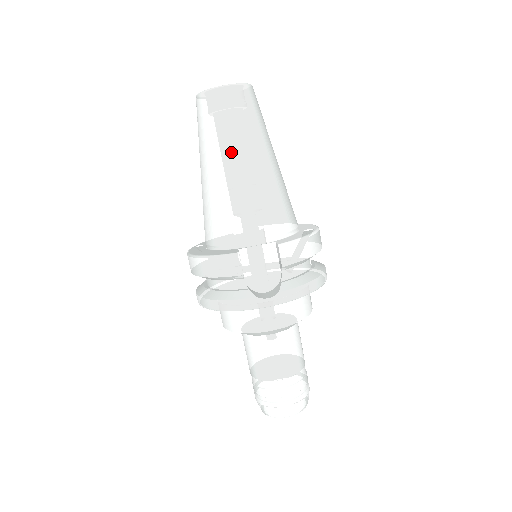
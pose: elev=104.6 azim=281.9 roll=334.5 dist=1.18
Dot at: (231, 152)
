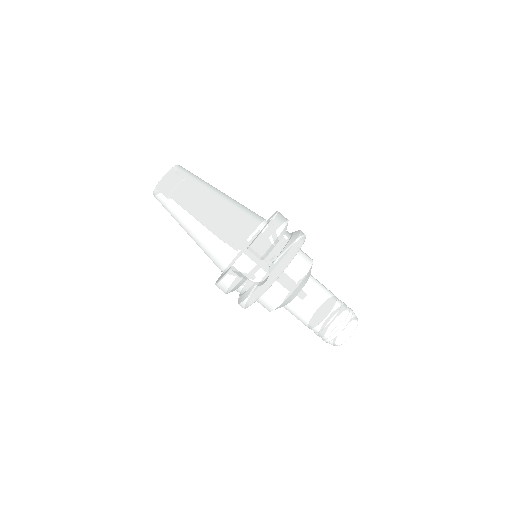
Dot at: (189, 215)
